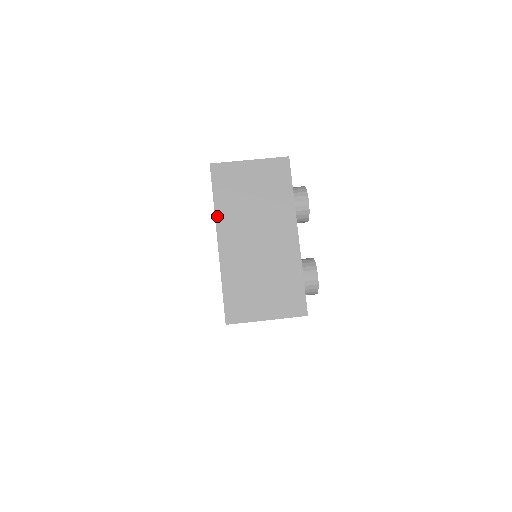
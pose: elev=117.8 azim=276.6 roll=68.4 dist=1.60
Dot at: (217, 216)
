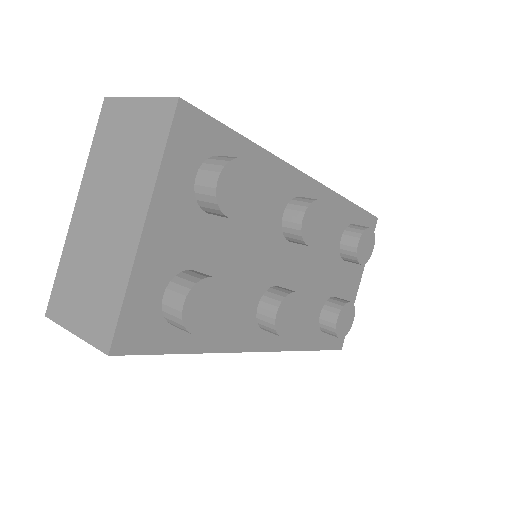
Dot at: (86, 171)
